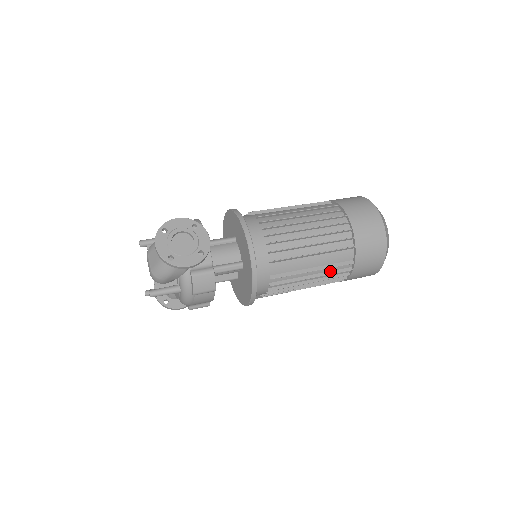
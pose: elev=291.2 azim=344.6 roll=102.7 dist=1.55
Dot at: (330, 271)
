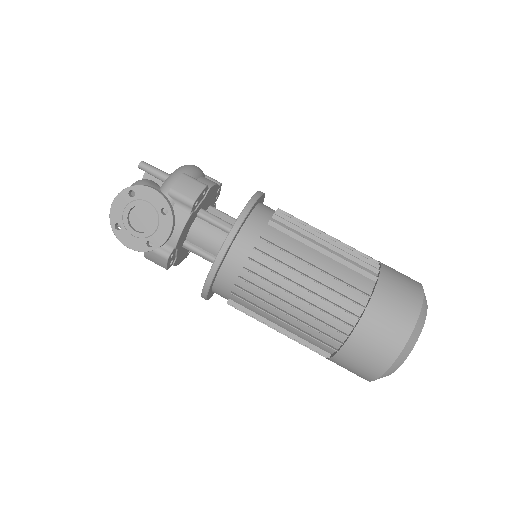
Dot at: occluded
